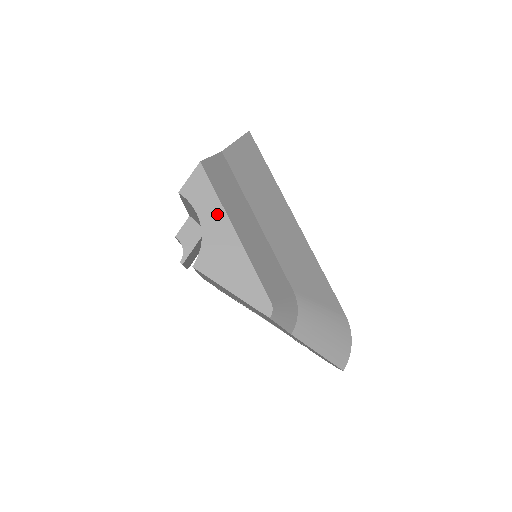
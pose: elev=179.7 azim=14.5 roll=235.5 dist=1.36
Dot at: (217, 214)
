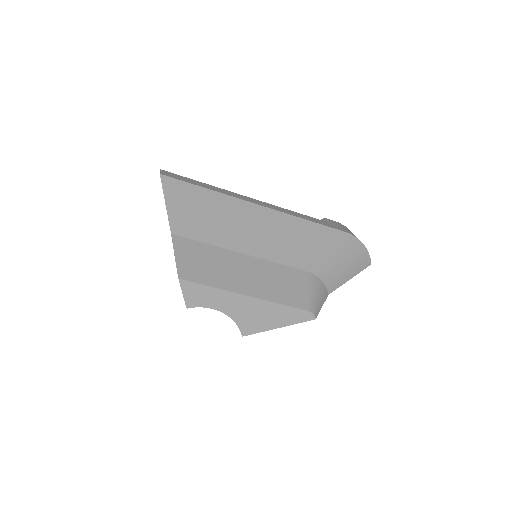
Dot at: (225, 297)
